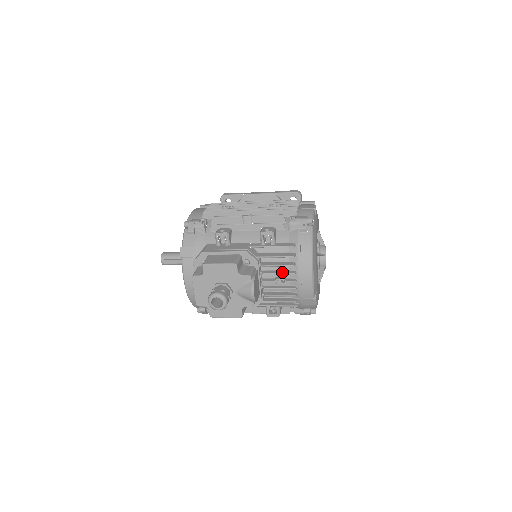
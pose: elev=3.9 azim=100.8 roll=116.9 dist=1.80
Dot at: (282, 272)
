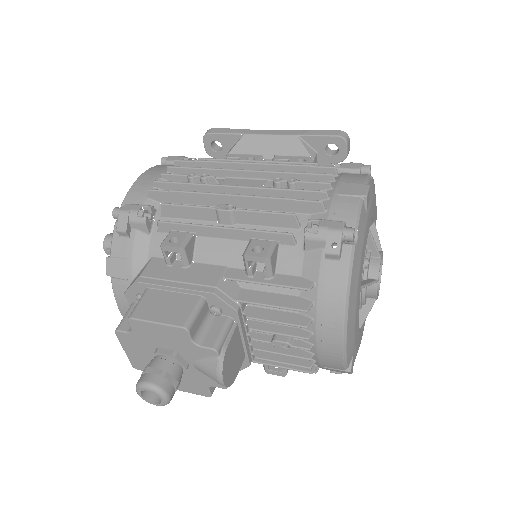
Dot at: (284, 331)
